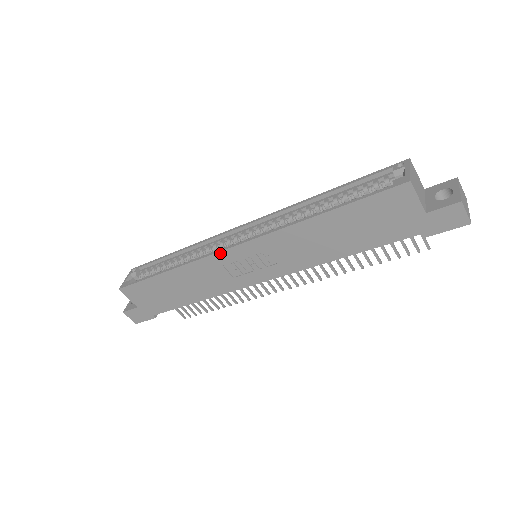
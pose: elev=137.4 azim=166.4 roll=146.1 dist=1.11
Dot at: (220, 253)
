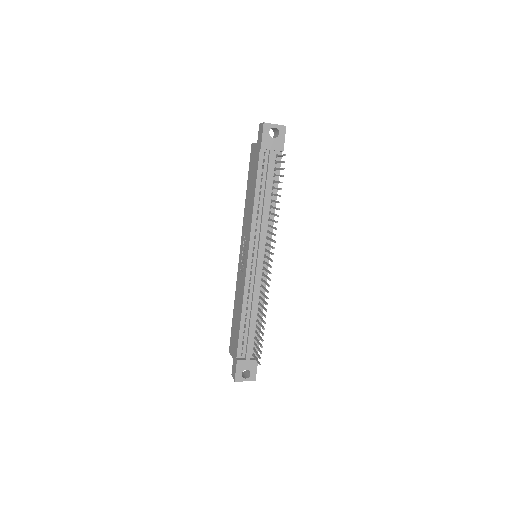
Dot at: (239, 263)
